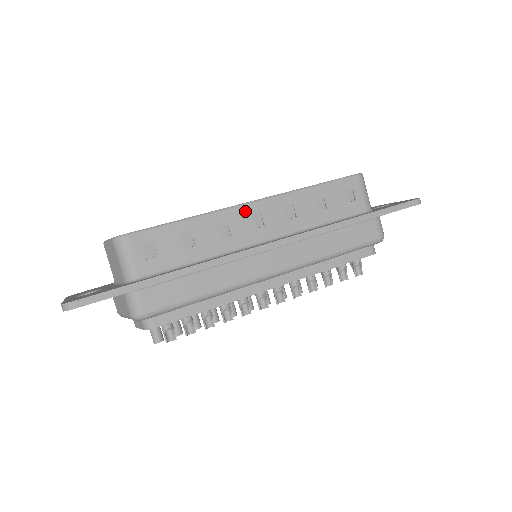
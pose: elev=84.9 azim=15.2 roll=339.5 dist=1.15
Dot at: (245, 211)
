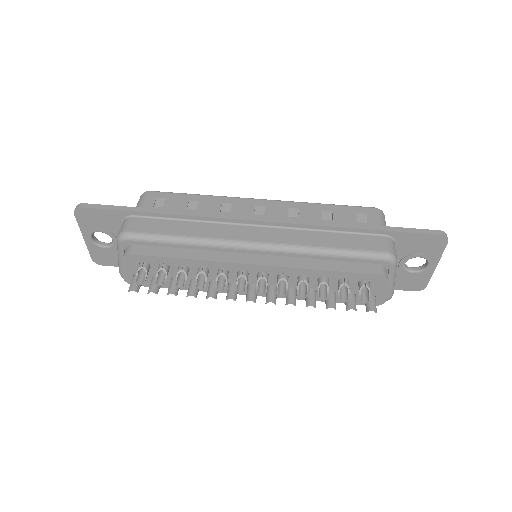
Dot at: (251, 202)
